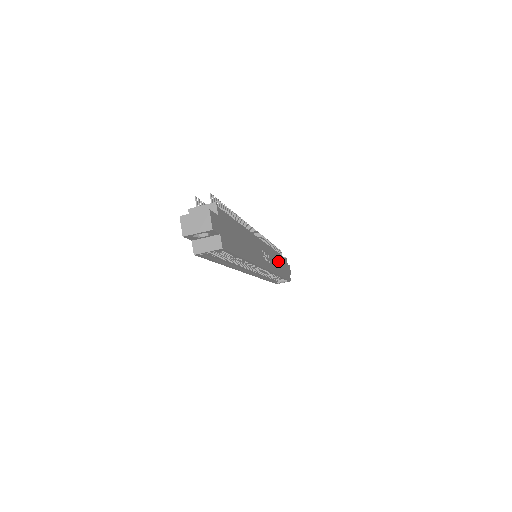
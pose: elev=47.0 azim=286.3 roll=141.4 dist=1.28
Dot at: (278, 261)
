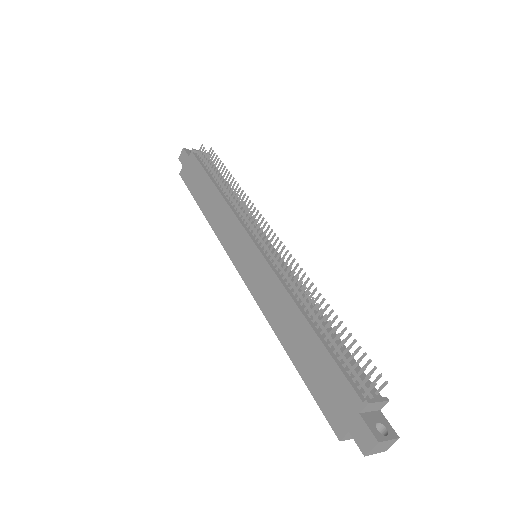
Dot at: occluded
